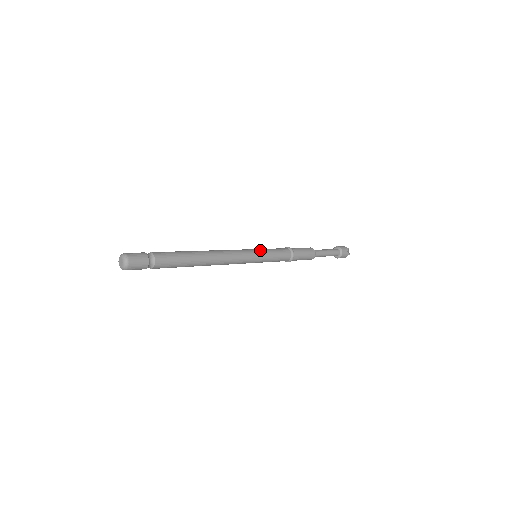
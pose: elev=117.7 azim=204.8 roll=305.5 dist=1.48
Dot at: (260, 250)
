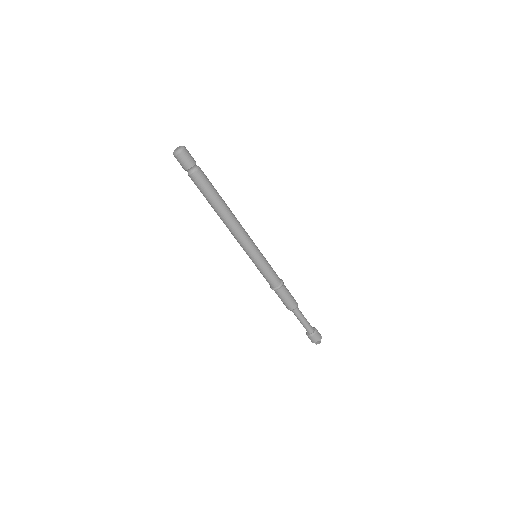
Dot at: occluded
